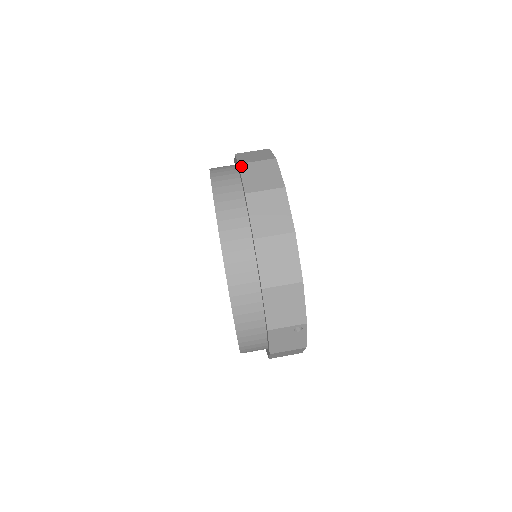
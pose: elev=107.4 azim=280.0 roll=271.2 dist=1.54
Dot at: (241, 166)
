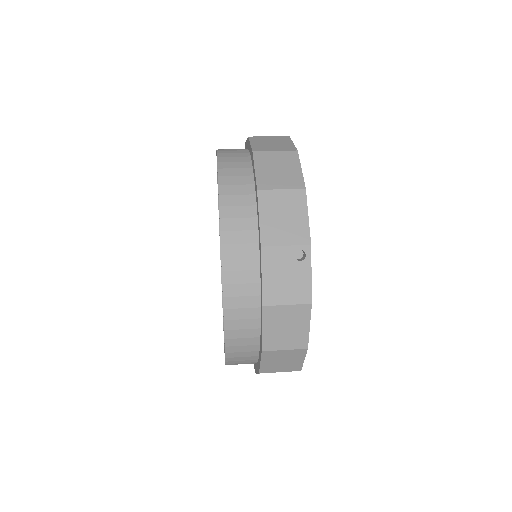
Dot at: occluded
